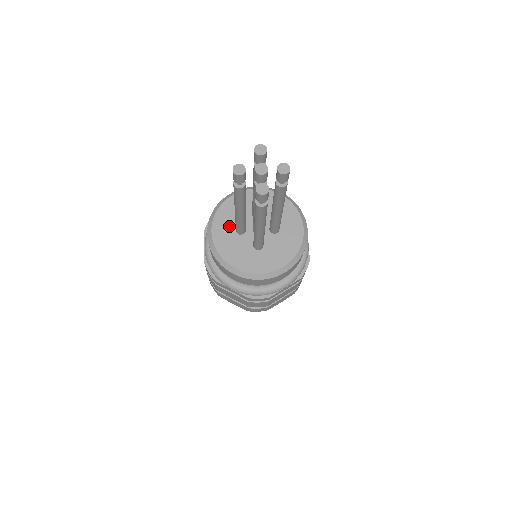
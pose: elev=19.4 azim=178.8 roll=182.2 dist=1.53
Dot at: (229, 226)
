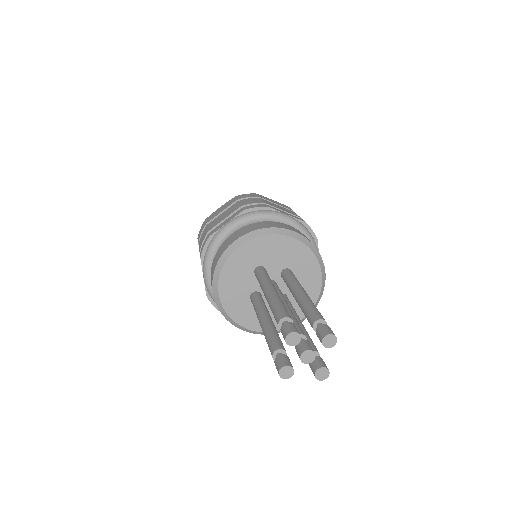
Dot at: (256, 258)
